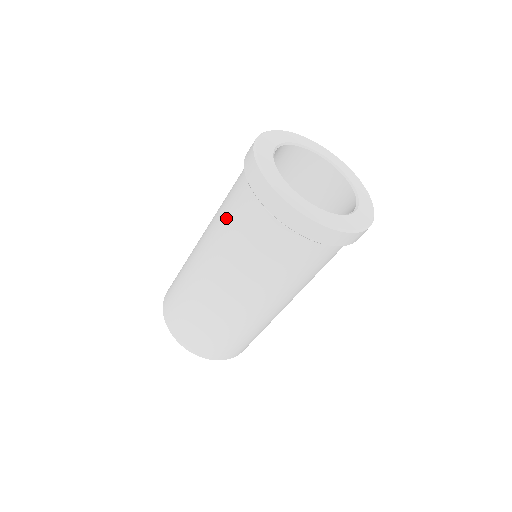
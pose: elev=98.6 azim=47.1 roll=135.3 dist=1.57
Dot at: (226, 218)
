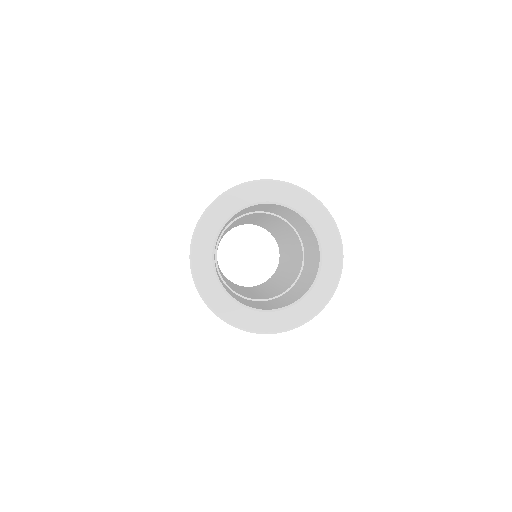
Dot at: occluded
